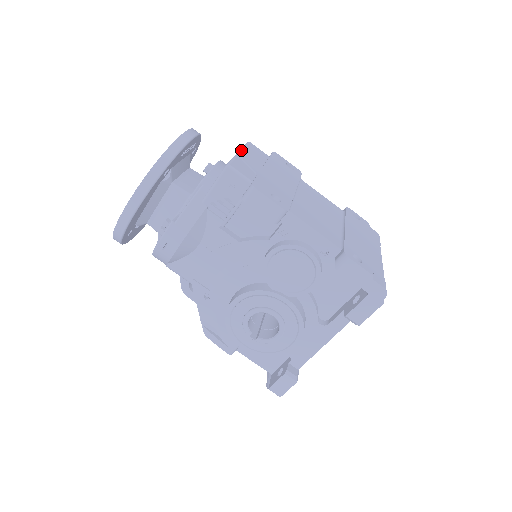
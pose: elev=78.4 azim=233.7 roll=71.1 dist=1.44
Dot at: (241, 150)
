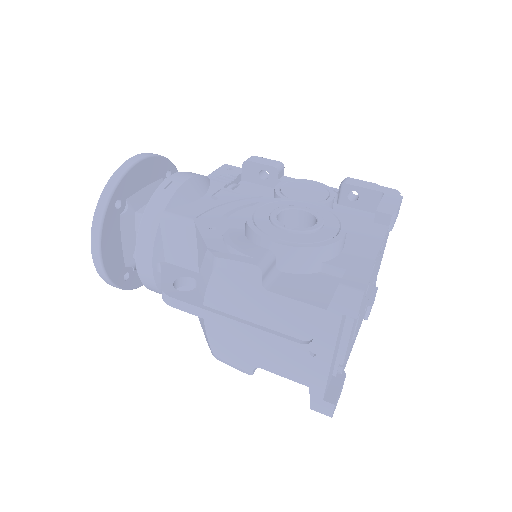
Dot at: occluded
